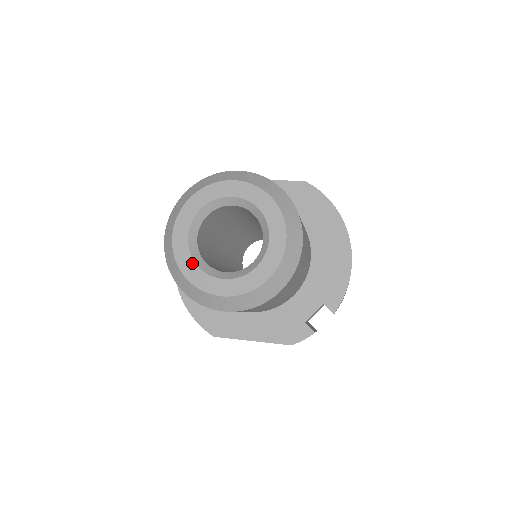
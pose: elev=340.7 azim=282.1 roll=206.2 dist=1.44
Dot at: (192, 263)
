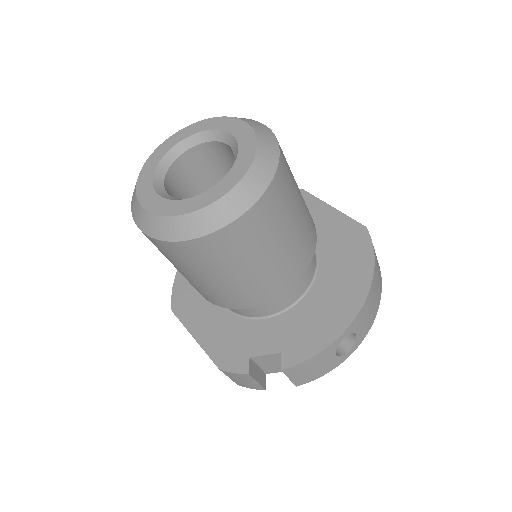
Dot at: (153, 170)
